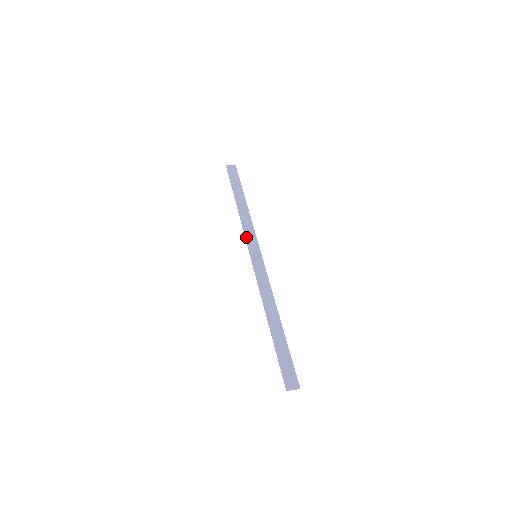
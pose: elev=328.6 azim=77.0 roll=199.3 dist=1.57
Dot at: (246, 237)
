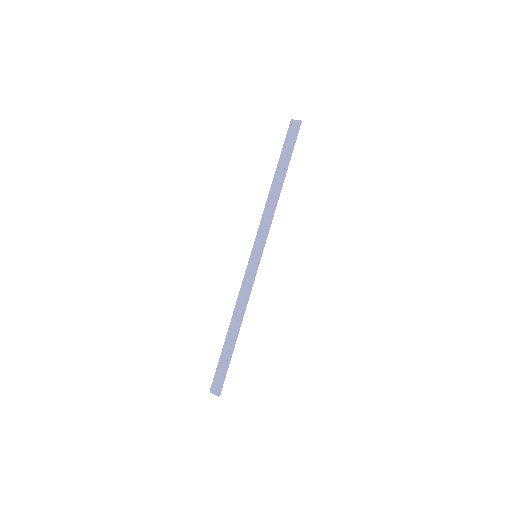
Dot at: (258, 230)
